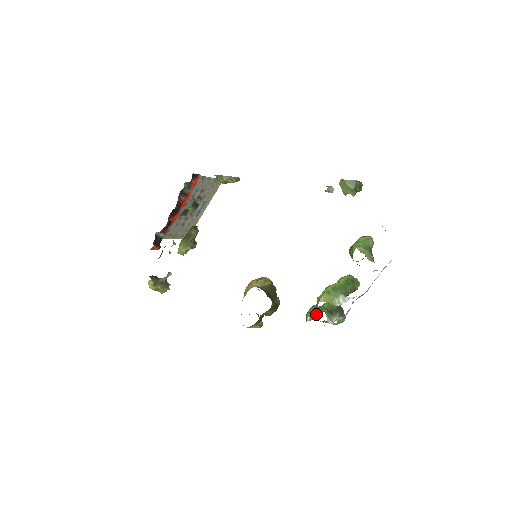
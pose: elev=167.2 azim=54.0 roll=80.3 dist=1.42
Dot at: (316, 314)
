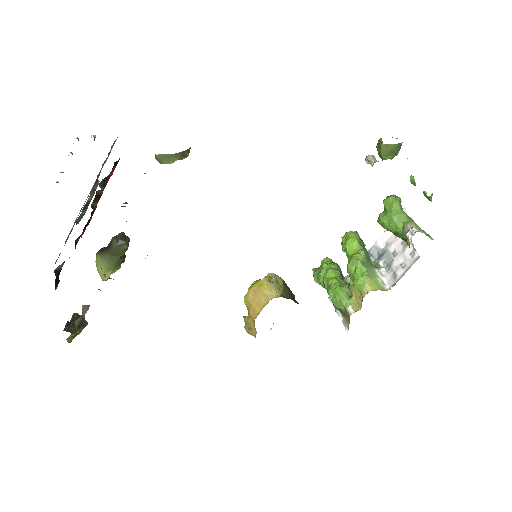
Dot at: (361, 302)
